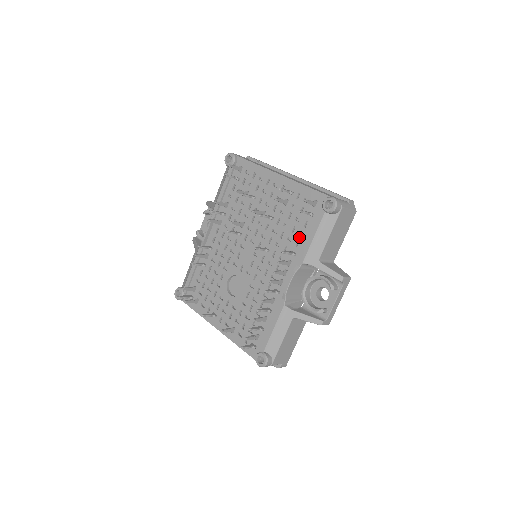
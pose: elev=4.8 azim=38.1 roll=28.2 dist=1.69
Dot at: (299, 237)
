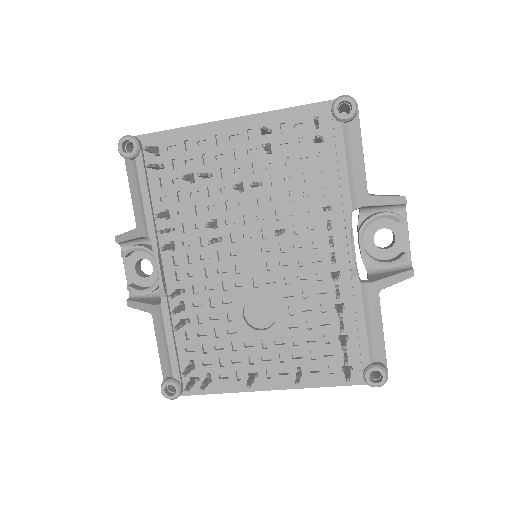
Dot at: (321, 182)
